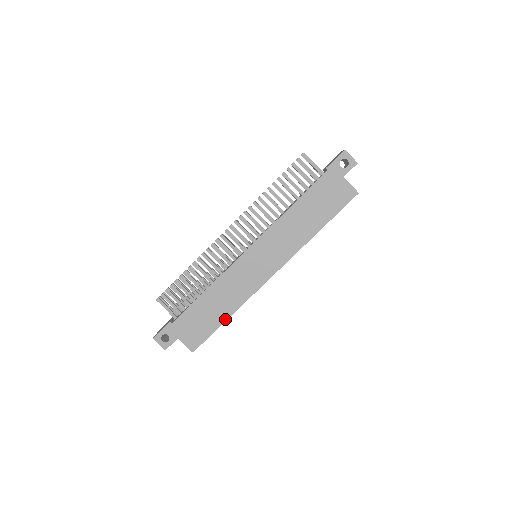
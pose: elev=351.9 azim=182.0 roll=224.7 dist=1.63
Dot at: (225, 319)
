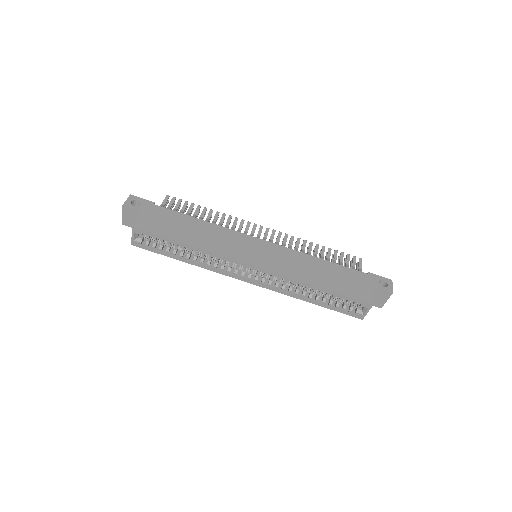
Dot at: (185, 242)
